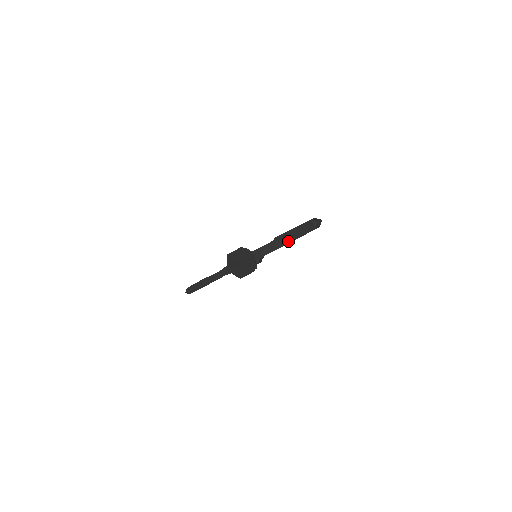
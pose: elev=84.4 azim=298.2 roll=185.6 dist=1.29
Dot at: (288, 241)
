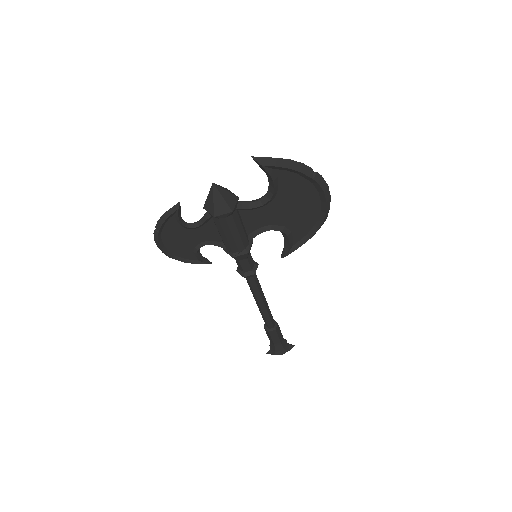
Dot at: (273, 163)
